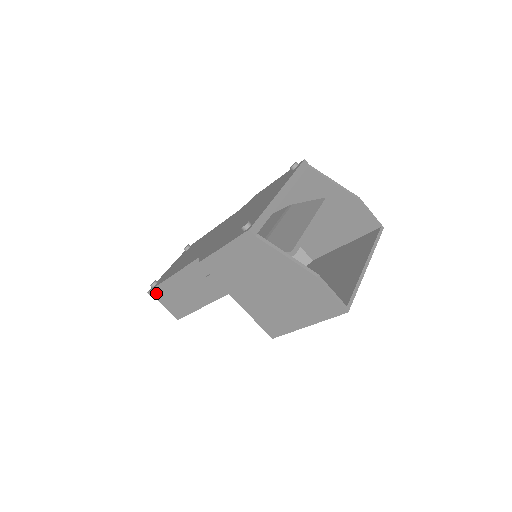
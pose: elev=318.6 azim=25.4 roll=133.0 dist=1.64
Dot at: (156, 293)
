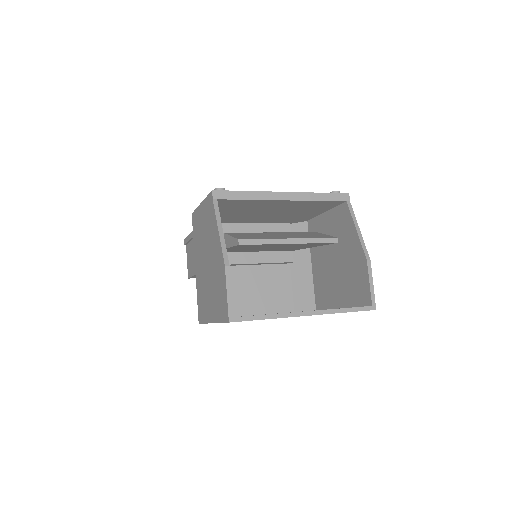
Dot at: (186, 242)
